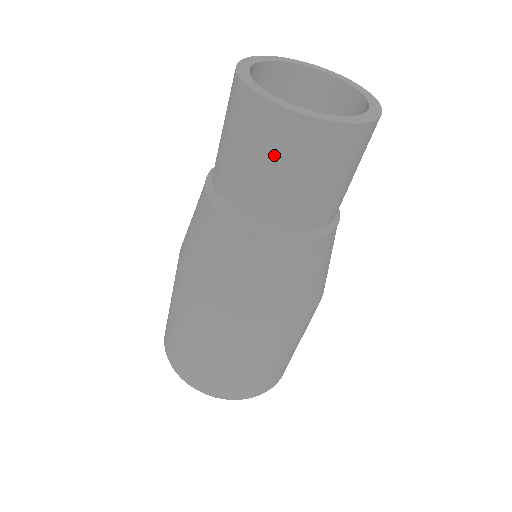
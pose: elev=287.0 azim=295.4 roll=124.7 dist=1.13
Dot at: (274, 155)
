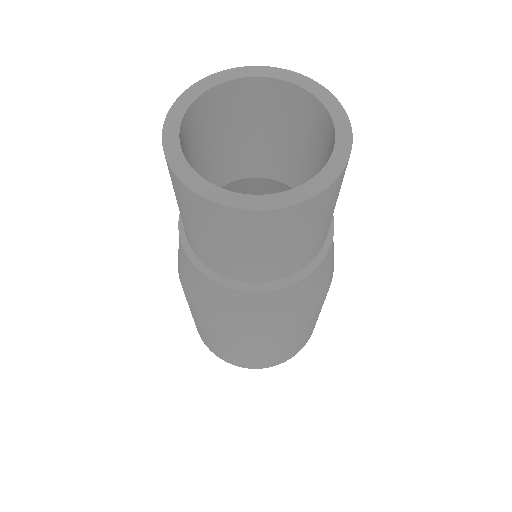
Dot at: (257, 242)
